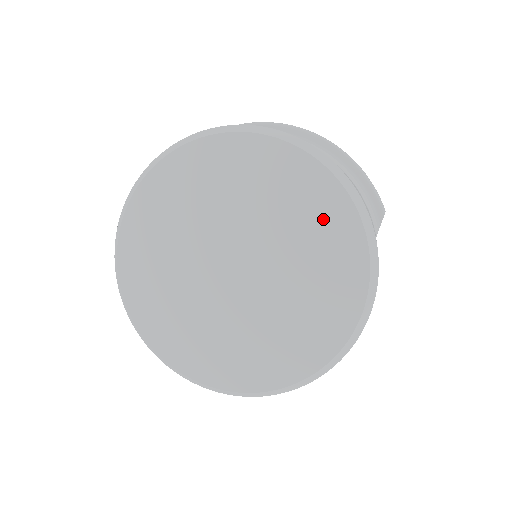
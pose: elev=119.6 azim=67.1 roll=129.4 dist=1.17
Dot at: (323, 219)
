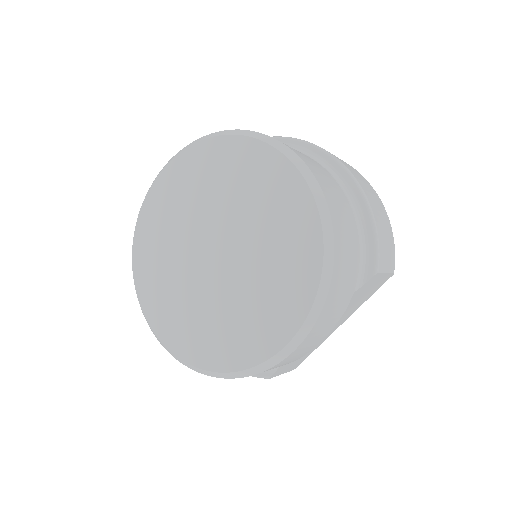
Dot at: (294, 248)
